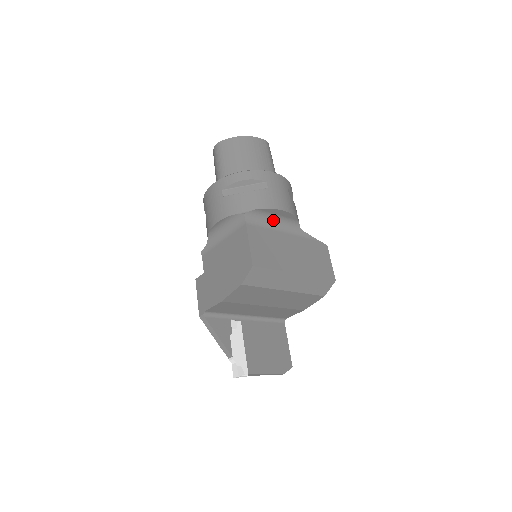
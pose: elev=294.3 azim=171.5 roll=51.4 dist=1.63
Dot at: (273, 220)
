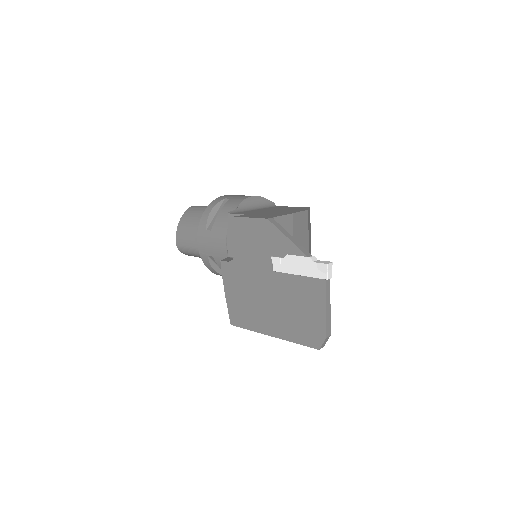
Dot at: occluded
